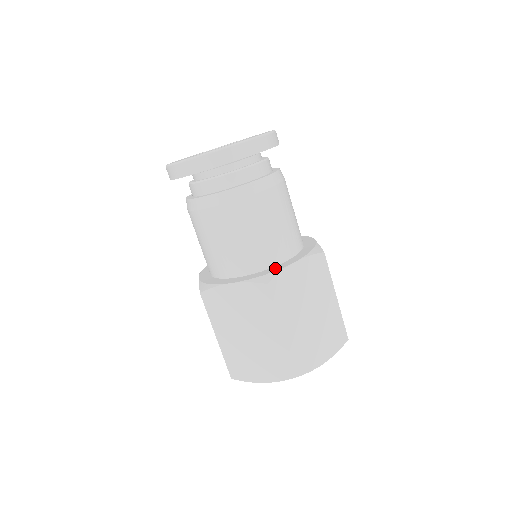
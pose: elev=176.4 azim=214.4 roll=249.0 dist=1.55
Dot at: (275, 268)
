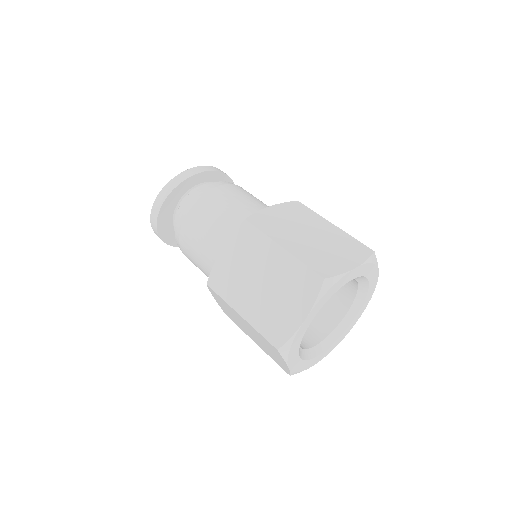
Dot at: occluded
